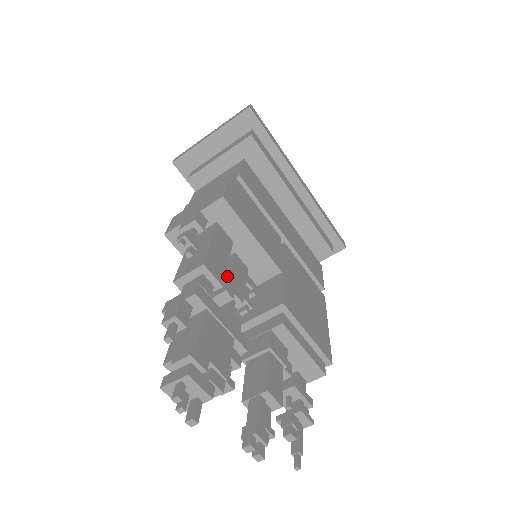
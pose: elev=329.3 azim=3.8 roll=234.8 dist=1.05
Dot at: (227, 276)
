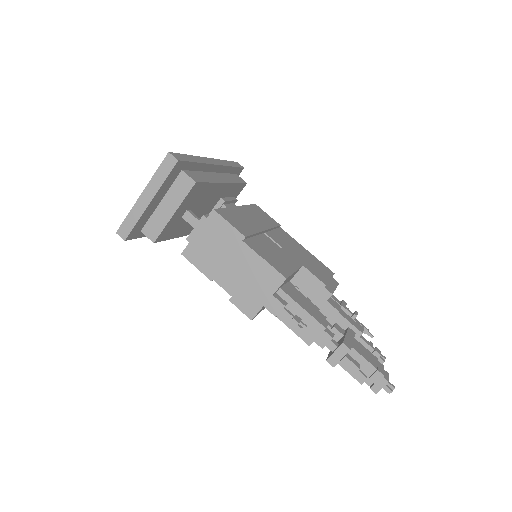
Dot at: occluded
